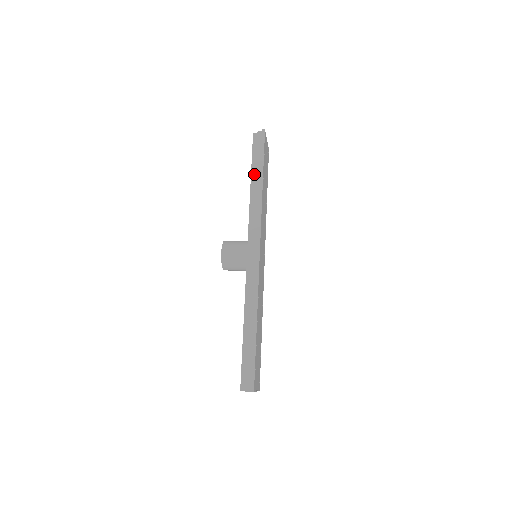
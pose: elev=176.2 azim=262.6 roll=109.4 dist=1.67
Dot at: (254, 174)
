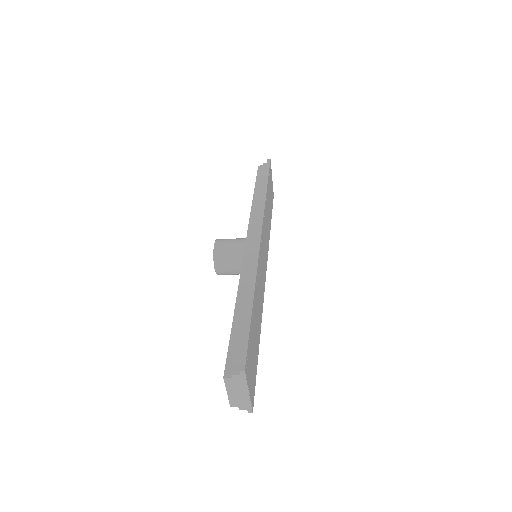
Dot at: (258, 189)
